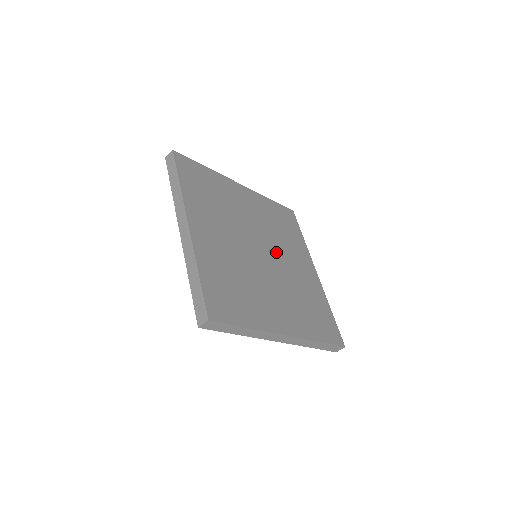
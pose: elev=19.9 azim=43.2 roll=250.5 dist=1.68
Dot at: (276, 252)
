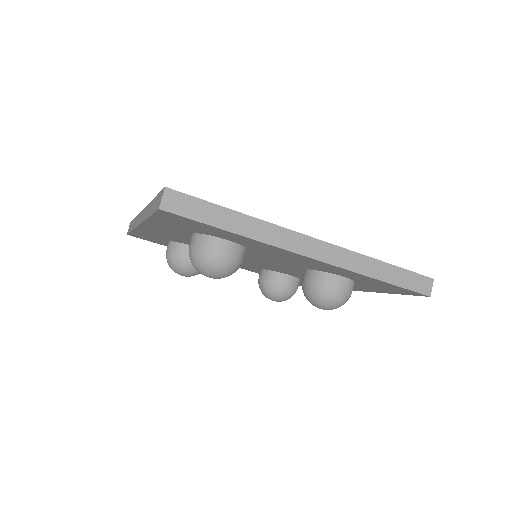
Dot at: occluded
